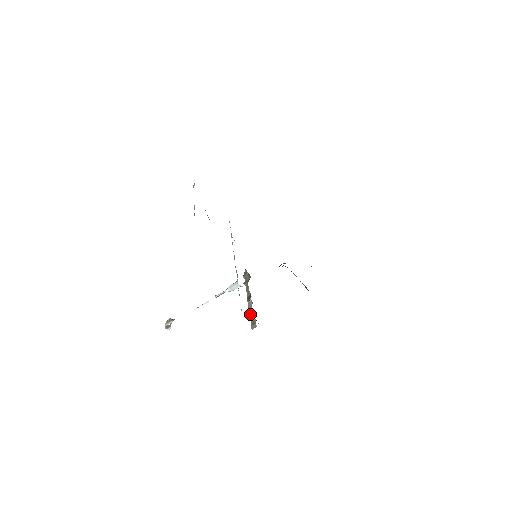
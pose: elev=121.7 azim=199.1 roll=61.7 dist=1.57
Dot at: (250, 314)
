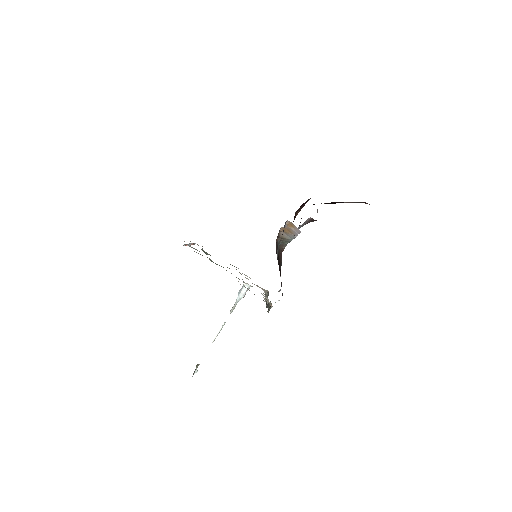
Dot at: occluded
